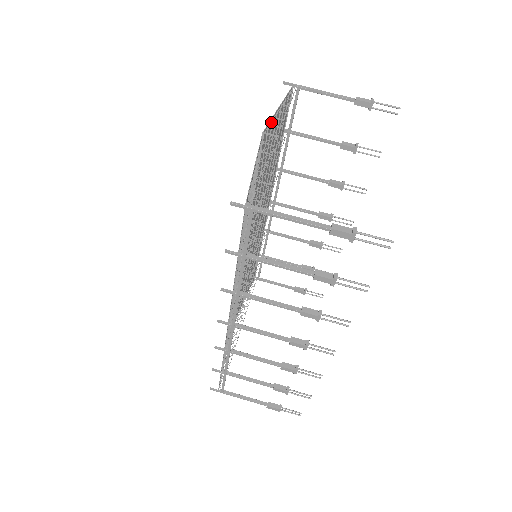
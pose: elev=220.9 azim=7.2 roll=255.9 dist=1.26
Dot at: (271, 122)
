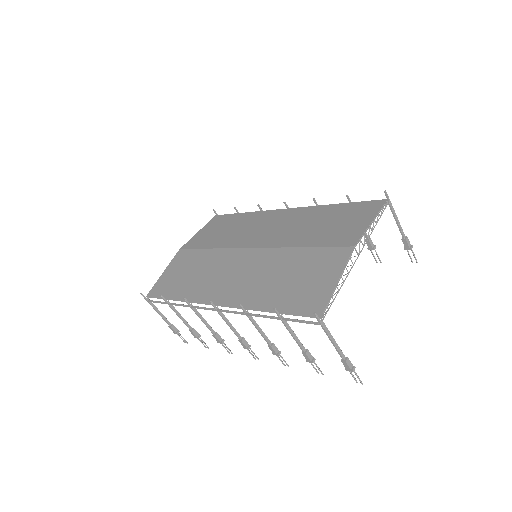
Dot at: (362, 236)
